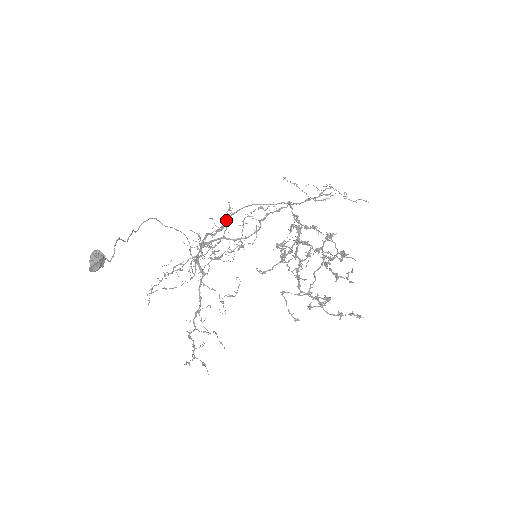
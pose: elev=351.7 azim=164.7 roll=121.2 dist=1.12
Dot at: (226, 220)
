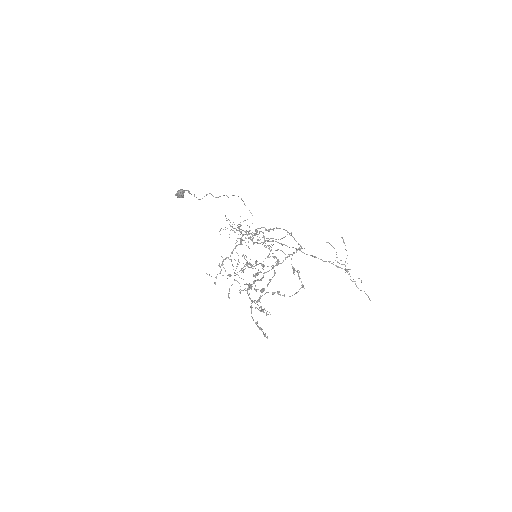
Dot at: occluded
